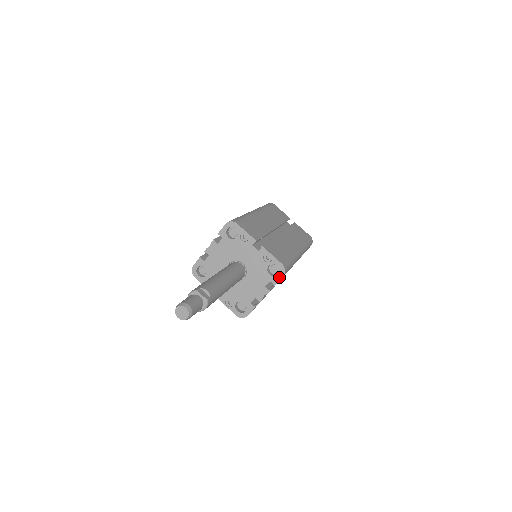
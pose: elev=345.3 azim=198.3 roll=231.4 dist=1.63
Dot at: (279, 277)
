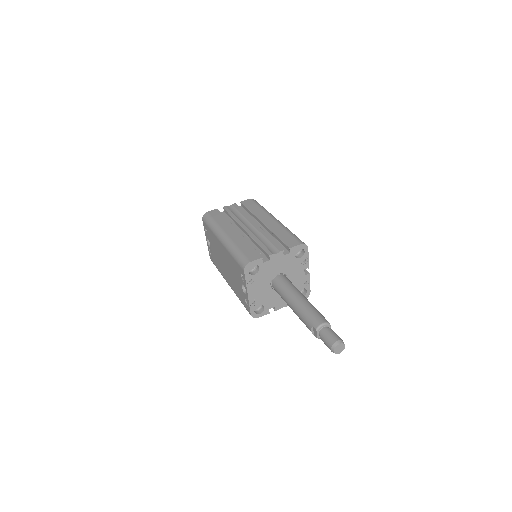
Dot at: occluded
